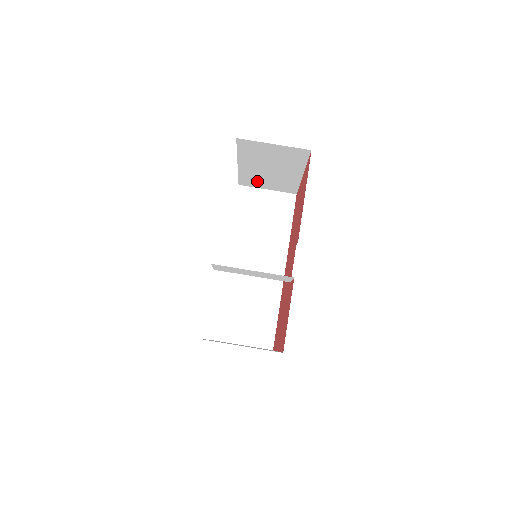
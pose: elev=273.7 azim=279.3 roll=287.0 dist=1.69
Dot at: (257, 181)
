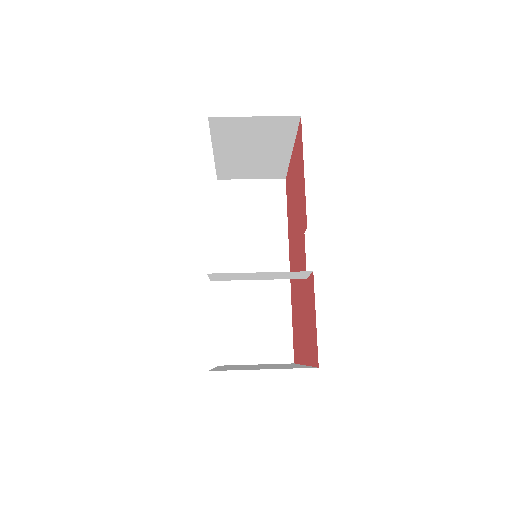
Dot at: (238, 171)
